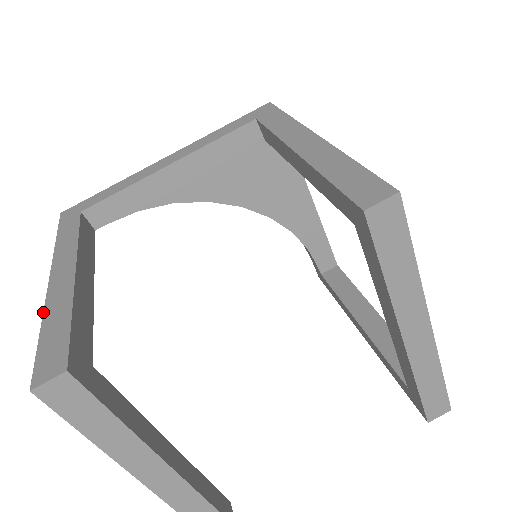
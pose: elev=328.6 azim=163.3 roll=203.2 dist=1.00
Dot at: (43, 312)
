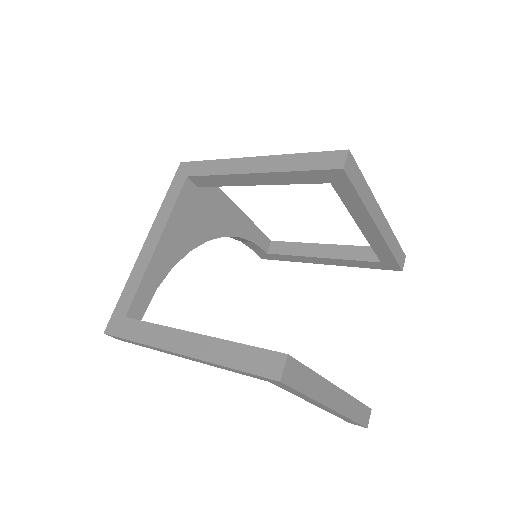
Dot at: (213, 363)
